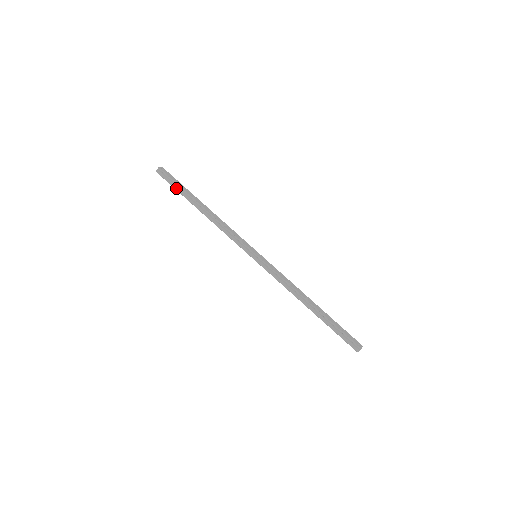
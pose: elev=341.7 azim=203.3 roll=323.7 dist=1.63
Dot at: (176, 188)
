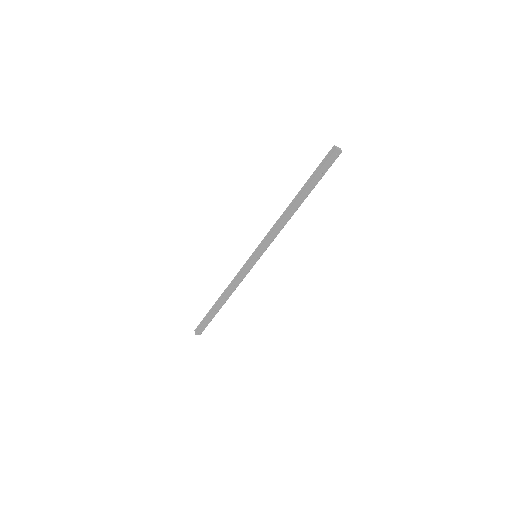
Dot at: (205, 319)
